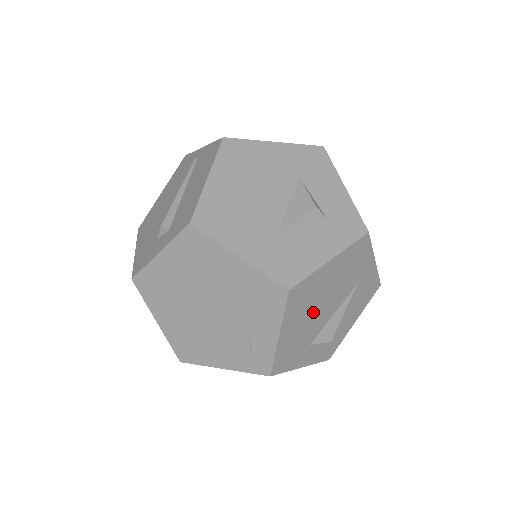
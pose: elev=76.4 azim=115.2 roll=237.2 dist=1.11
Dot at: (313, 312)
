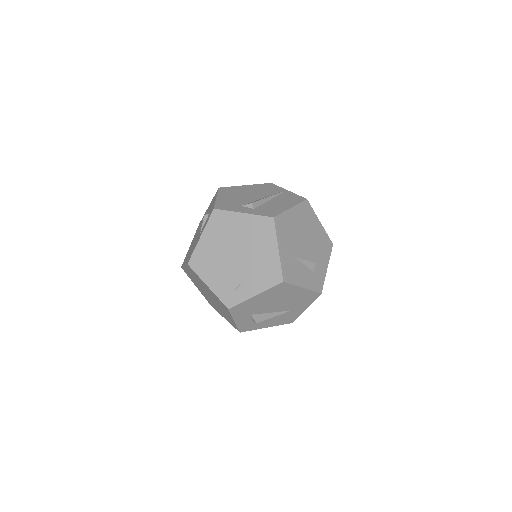
Dot at: (272, 301)
